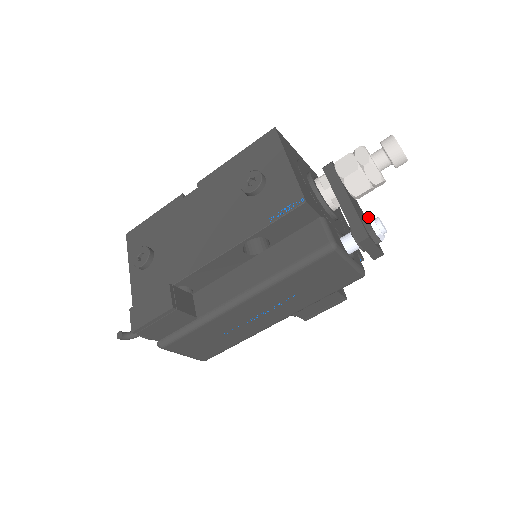
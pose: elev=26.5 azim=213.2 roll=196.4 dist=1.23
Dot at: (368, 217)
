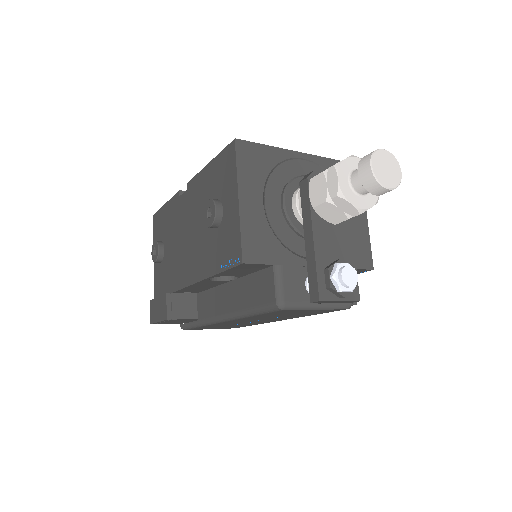
Dot at: (334, 264)
